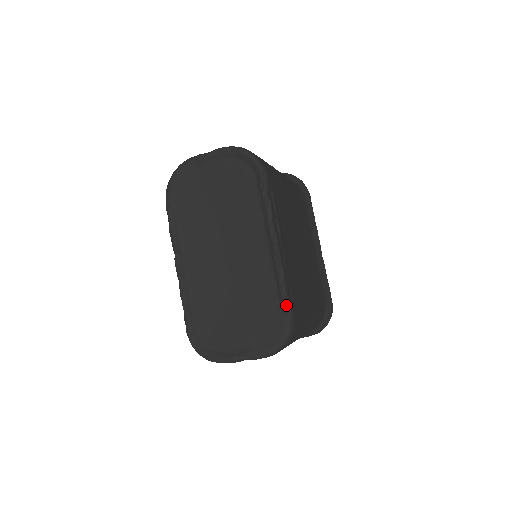
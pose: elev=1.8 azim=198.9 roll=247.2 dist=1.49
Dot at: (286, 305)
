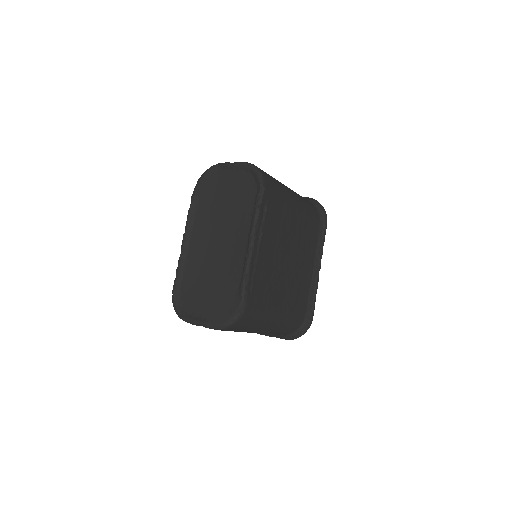
Dot at: (242, 295)
